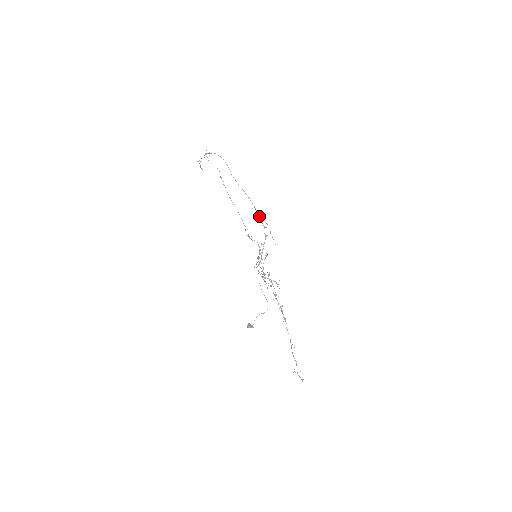
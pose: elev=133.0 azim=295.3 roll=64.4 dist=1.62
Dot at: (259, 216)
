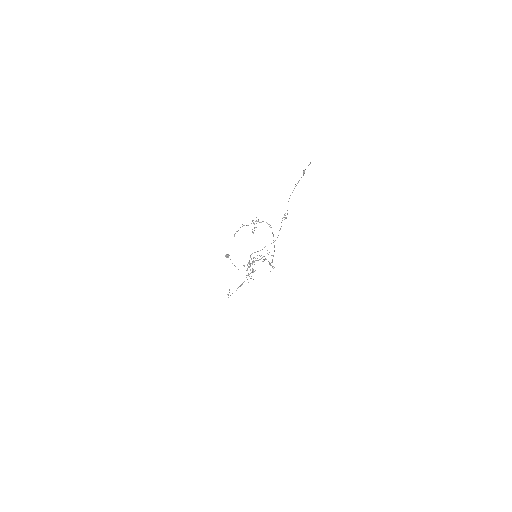
Dot at: occluded
